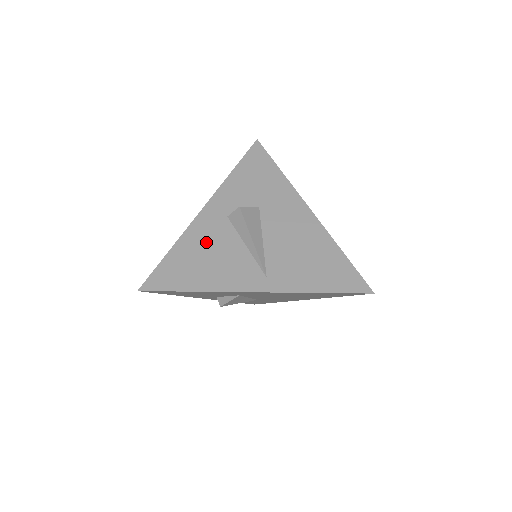
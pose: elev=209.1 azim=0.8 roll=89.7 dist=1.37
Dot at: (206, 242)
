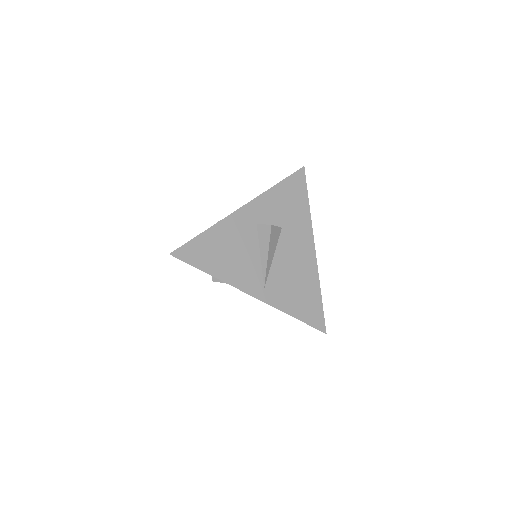
Dot at: (234, 238)
